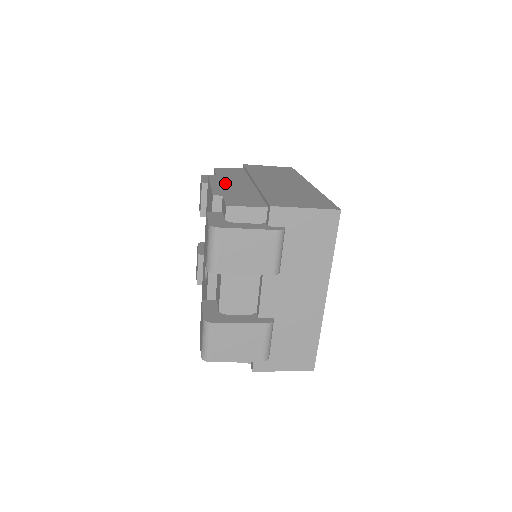
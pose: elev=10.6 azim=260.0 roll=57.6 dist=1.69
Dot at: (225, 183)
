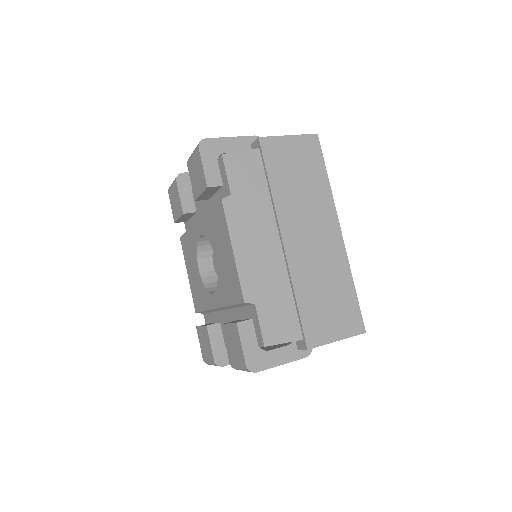
Dot at: (249, 244)
